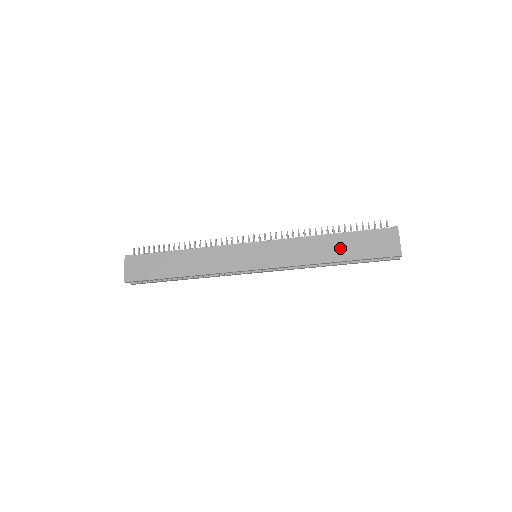
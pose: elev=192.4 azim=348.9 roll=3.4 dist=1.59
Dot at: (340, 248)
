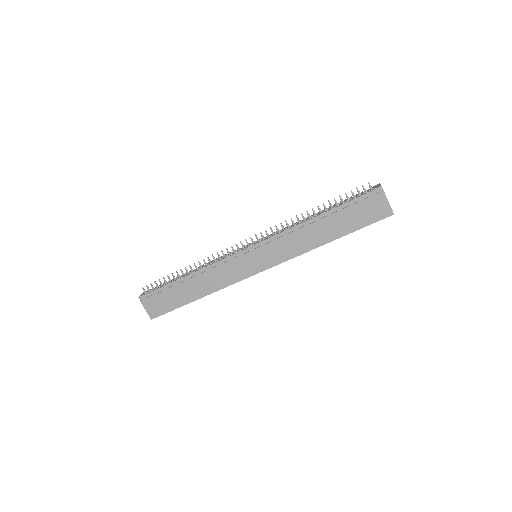
Dot at: (332, 227)
